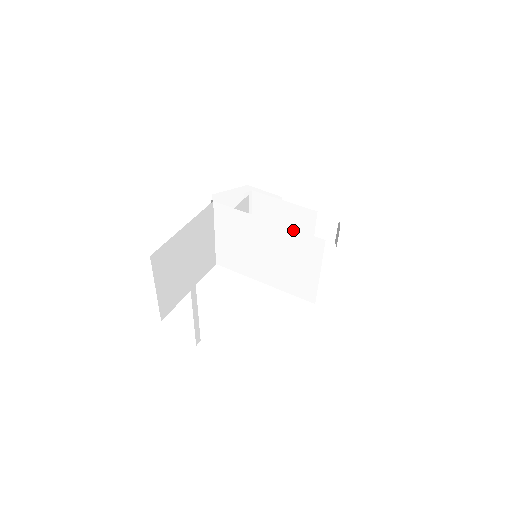
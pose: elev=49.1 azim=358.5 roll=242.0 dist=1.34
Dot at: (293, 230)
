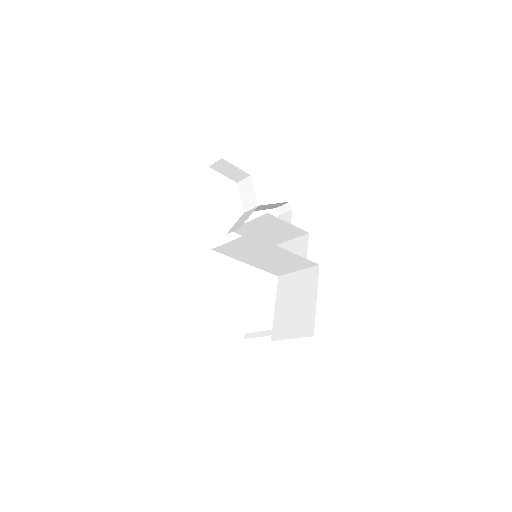
Dot at: (301, 257)
